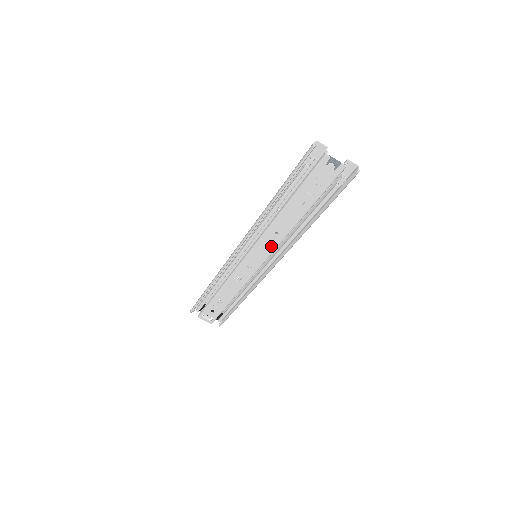
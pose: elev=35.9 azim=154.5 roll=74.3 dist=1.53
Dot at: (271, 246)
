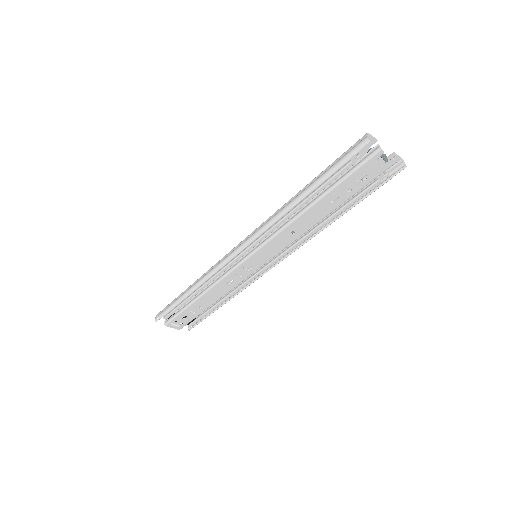
Dot at: (281, 246)
